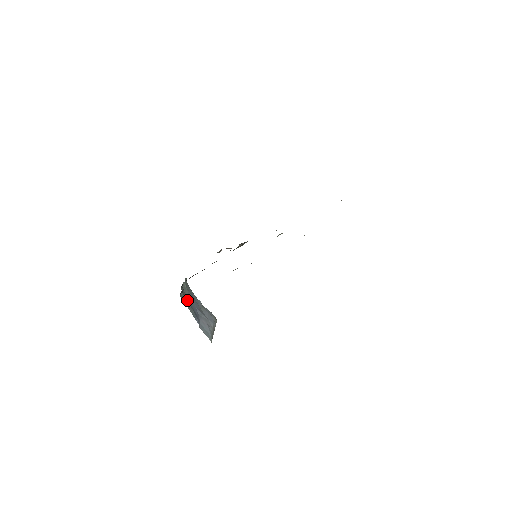
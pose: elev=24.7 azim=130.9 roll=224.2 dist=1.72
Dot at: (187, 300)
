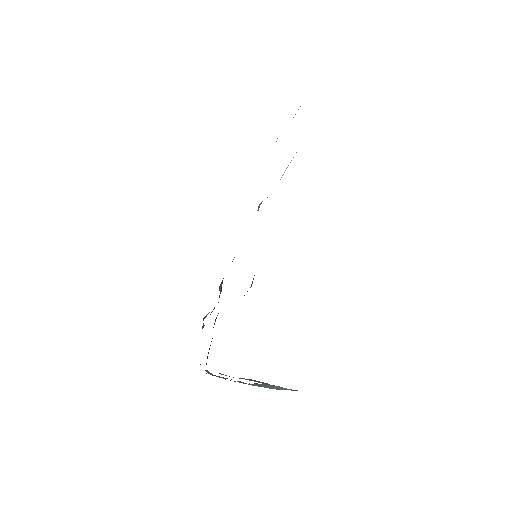
Dot at: occluded
